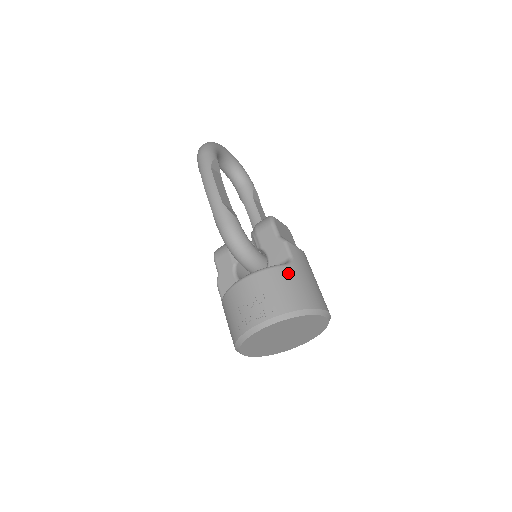
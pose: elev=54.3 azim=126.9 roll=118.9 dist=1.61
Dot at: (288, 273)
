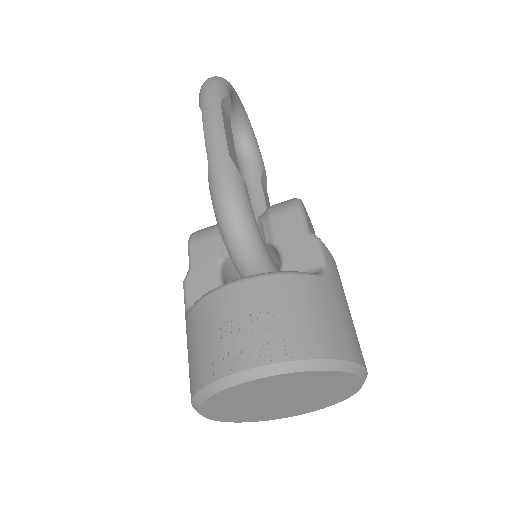
Dot at: (319, 290)
